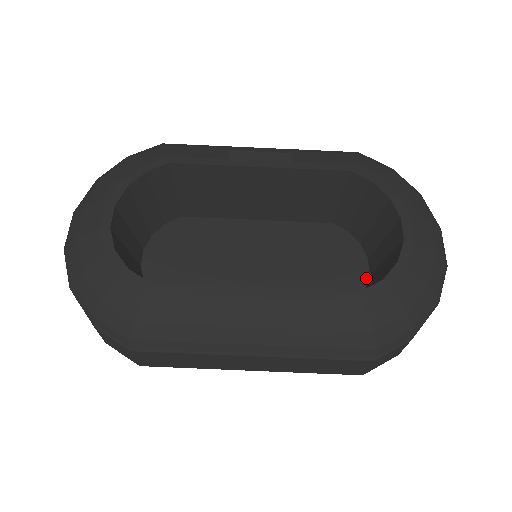
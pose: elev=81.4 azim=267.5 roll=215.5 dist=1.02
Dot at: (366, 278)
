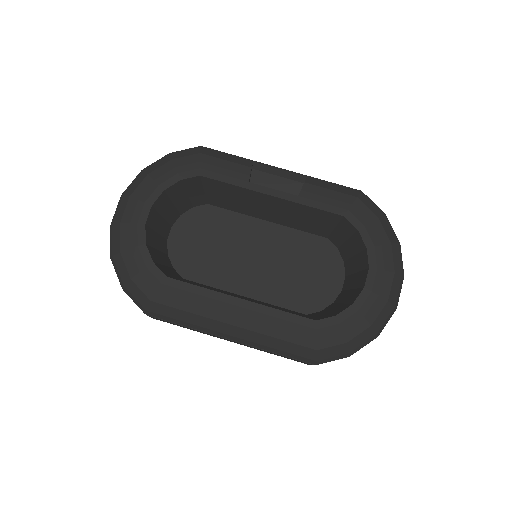
Dot at: (338, 292)
